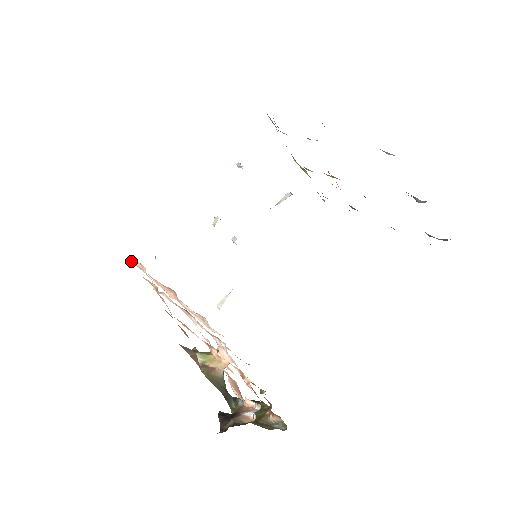
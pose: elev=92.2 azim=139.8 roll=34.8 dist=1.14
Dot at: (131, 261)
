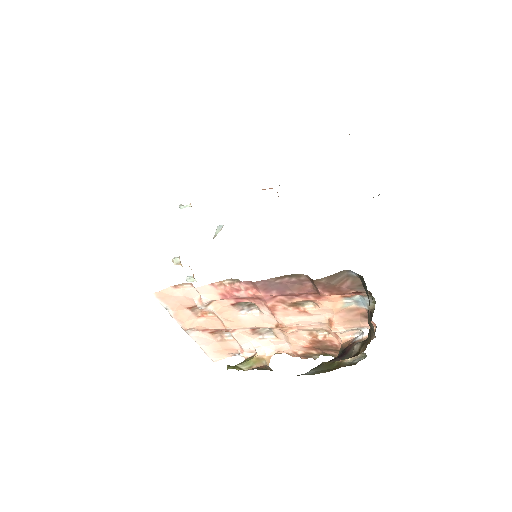
Dot at: (155, 294)
